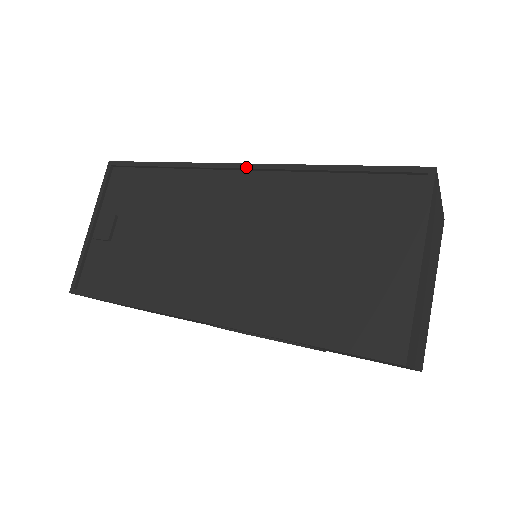
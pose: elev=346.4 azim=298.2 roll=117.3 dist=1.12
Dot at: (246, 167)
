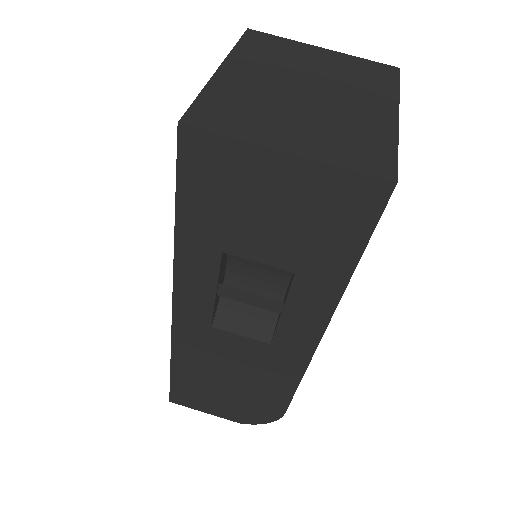
Dot at: occluded
